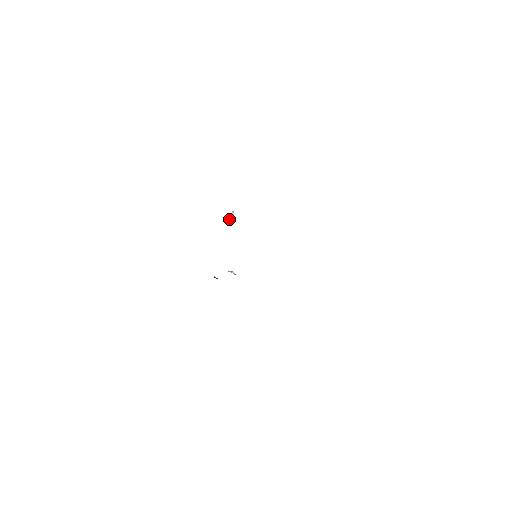
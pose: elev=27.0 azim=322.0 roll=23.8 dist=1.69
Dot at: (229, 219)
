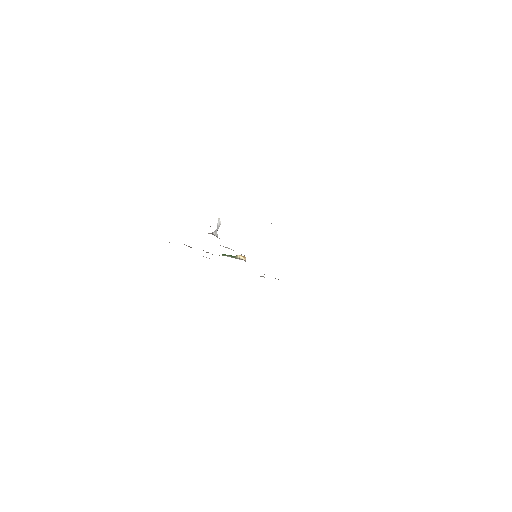
Dot at: (216, 232)
